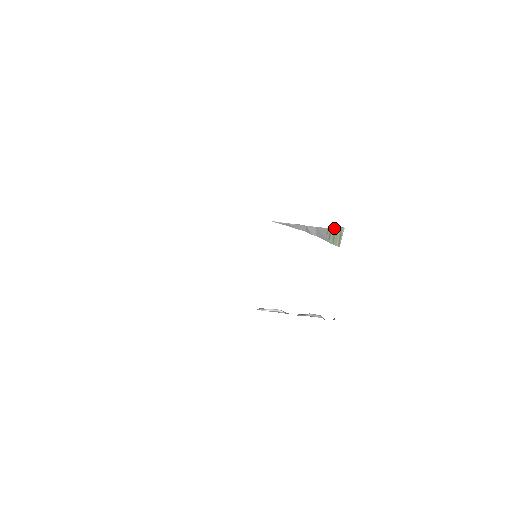
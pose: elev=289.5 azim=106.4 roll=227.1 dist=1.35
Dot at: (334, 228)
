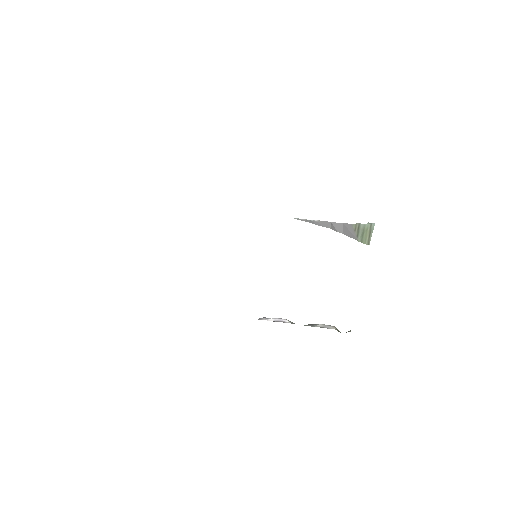
Dot at: (363, 224)
